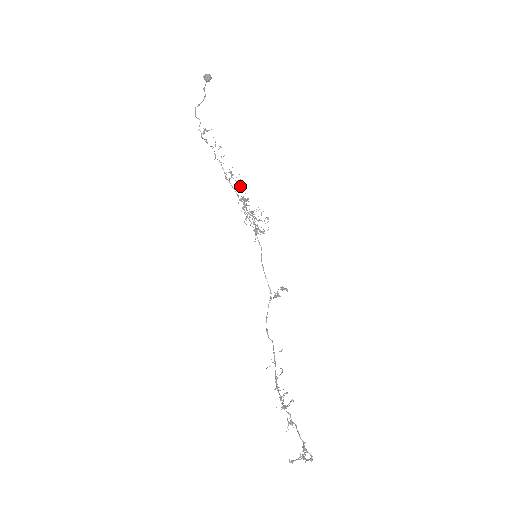
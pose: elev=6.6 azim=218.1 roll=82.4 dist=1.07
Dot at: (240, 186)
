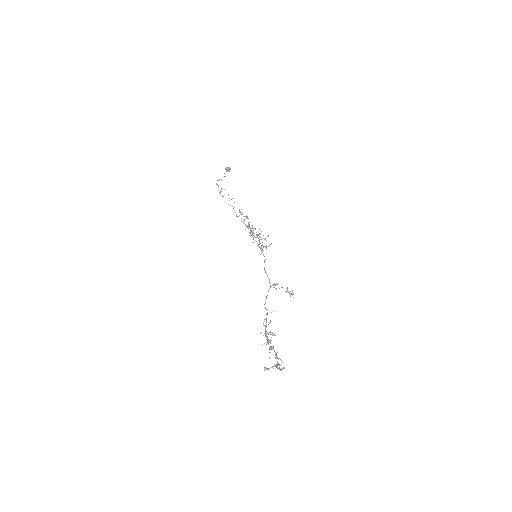
Dot at: occluded
